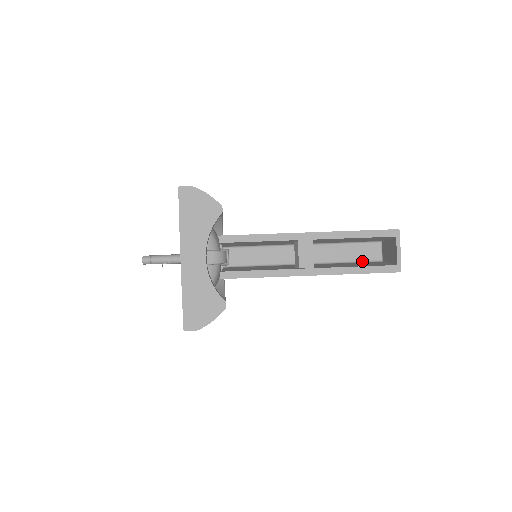
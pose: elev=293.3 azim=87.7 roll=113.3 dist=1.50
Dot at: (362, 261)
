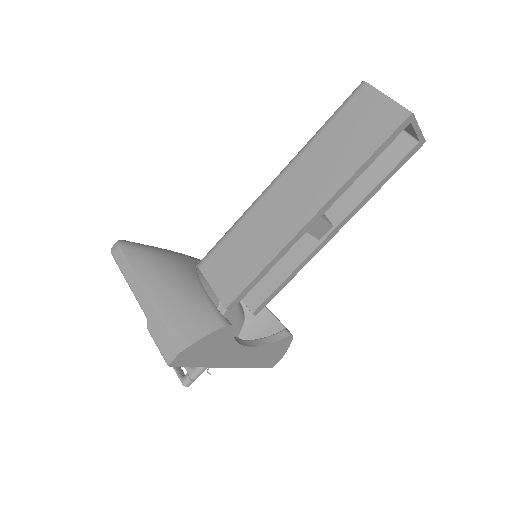
Dot at: occluded
